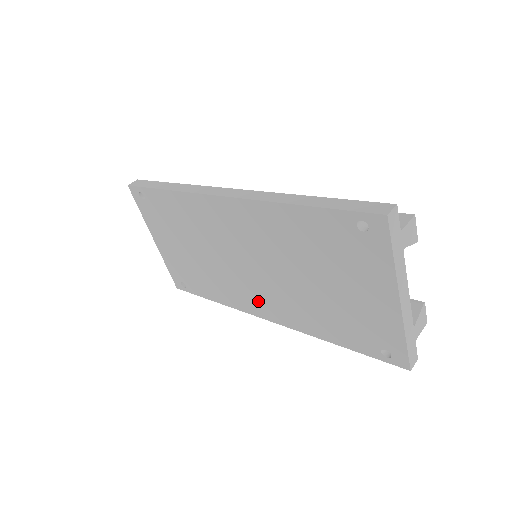
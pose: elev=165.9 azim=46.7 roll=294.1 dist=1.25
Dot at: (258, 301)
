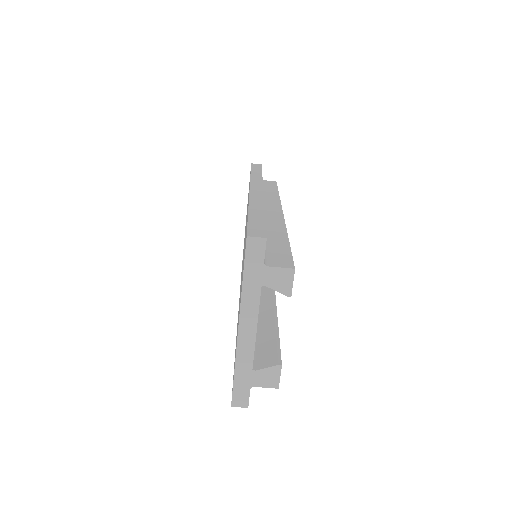
Dot at: occluded
